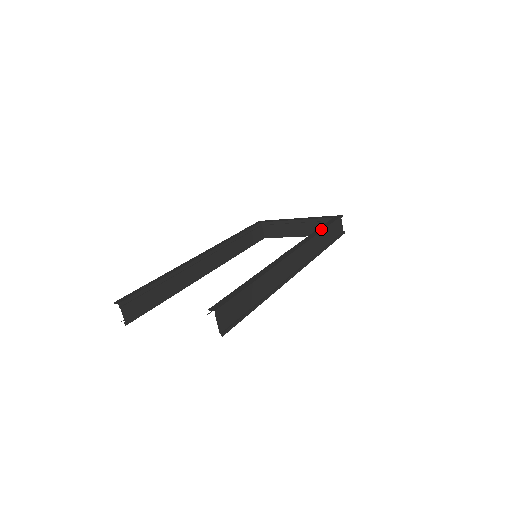
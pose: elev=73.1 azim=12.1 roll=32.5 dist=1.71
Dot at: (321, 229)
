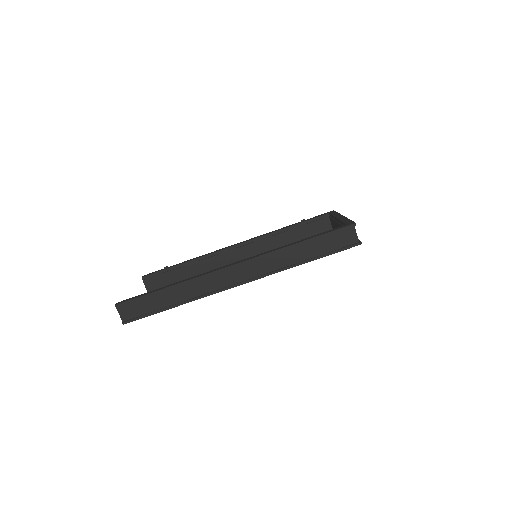
Dot at: (301, 240)
